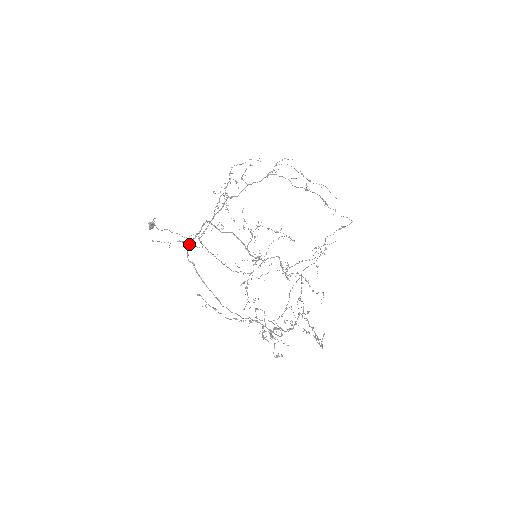
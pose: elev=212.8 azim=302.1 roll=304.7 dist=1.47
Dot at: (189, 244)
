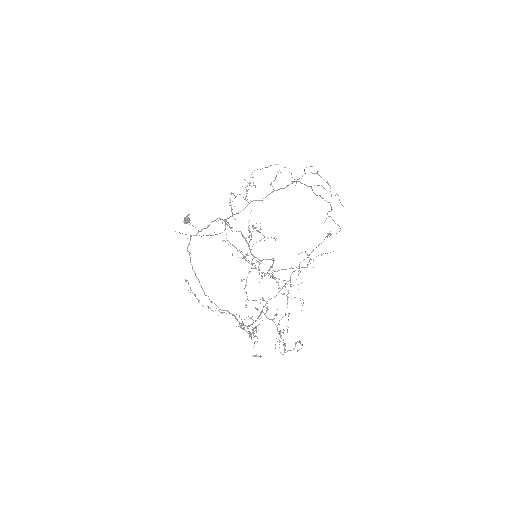
Dot at: occluded
